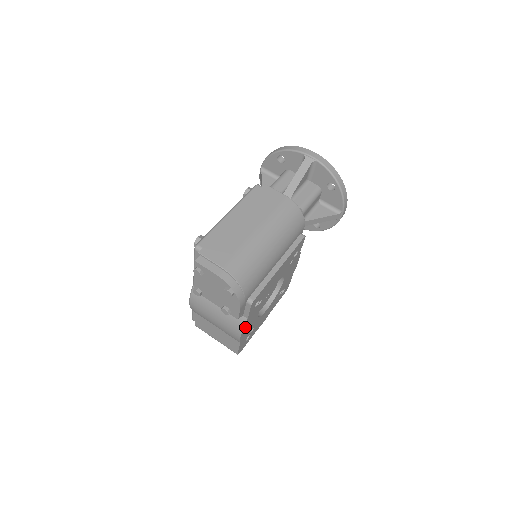
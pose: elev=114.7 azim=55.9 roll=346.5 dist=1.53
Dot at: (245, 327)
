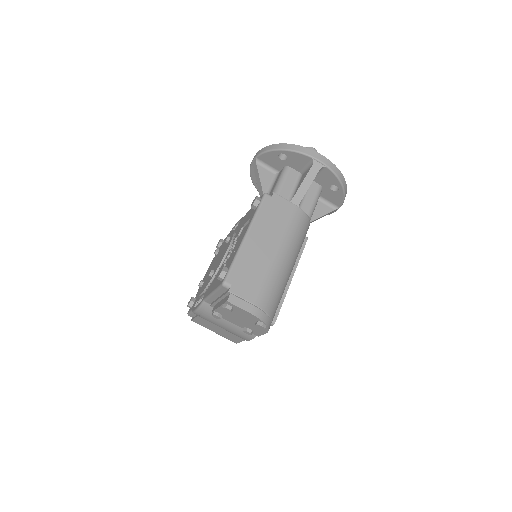
Dot at: occluded
